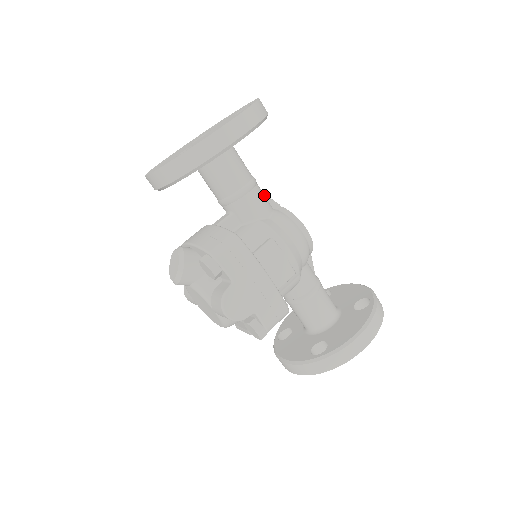
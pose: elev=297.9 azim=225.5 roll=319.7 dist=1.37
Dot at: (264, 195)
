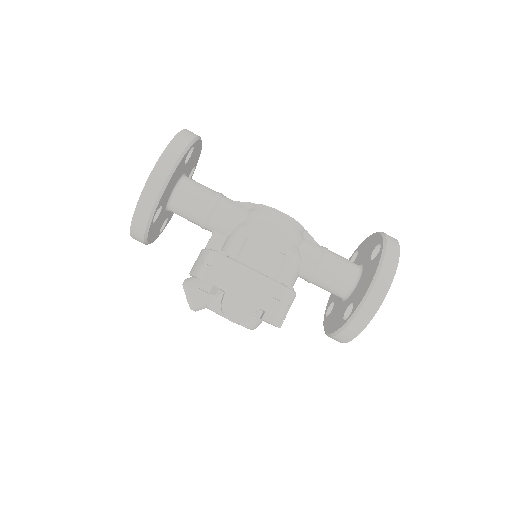
Dot at: (234, 202)
